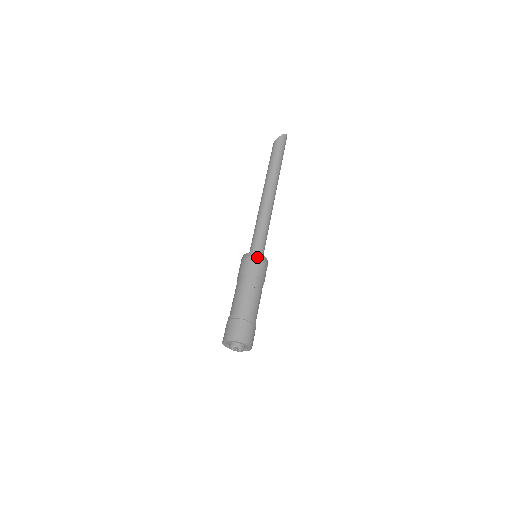
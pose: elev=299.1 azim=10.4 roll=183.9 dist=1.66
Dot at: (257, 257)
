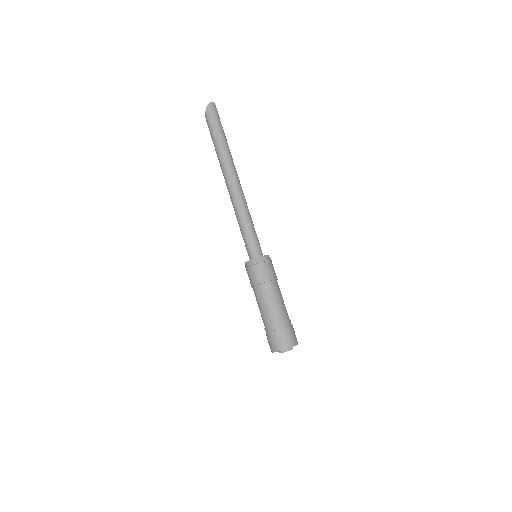
Dot at: (249, 265)
